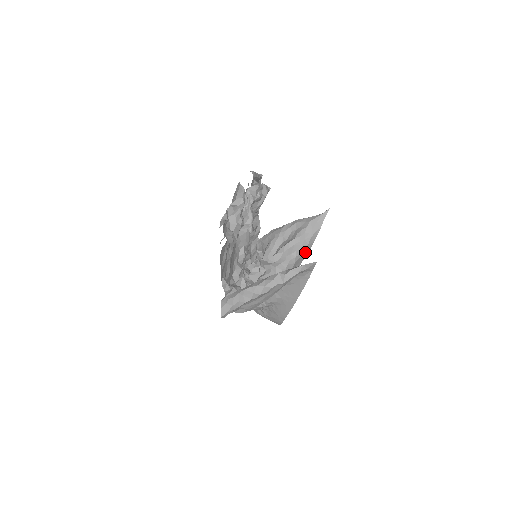
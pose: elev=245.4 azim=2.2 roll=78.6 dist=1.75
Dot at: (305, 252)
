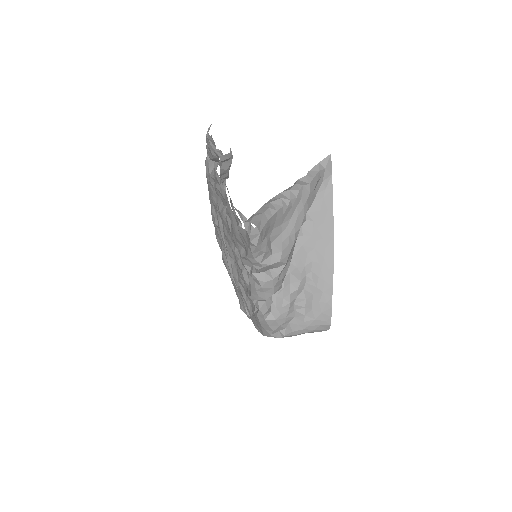
Dot at: occluded
